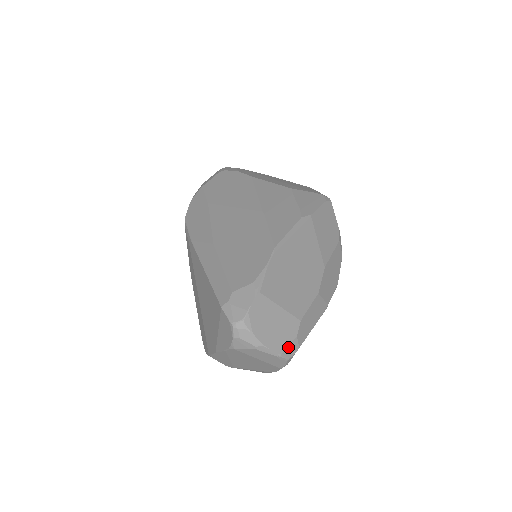
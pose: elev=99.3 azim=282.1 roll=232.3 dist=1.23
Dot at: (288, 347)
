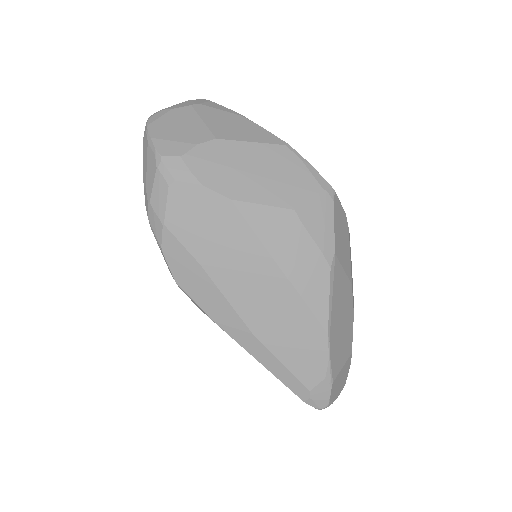
Dot at: occluded
